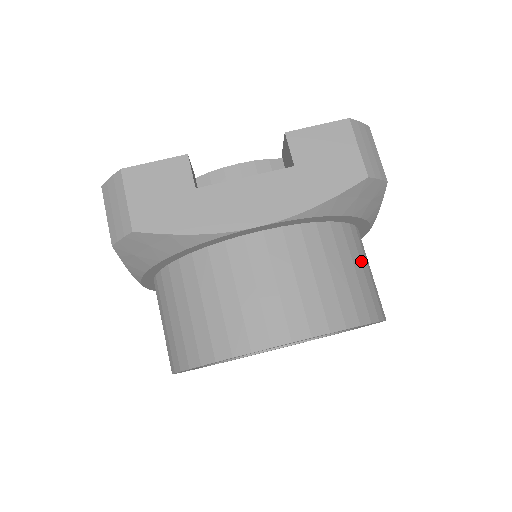
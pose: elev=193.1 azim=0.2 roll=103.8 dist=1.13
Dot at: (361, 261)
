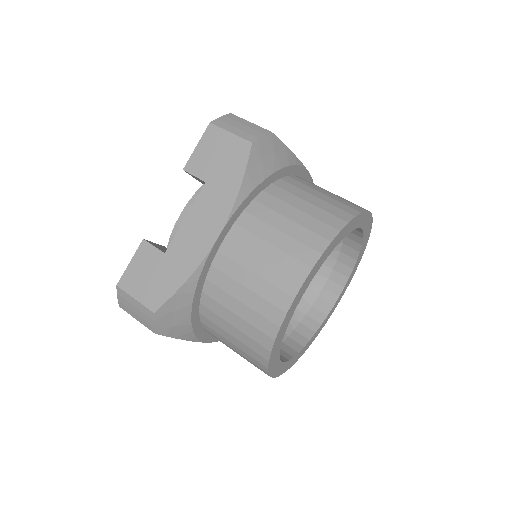
Dot at: (309, 193)
